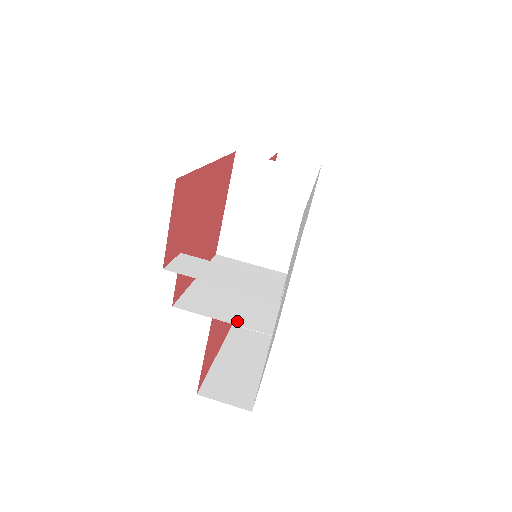
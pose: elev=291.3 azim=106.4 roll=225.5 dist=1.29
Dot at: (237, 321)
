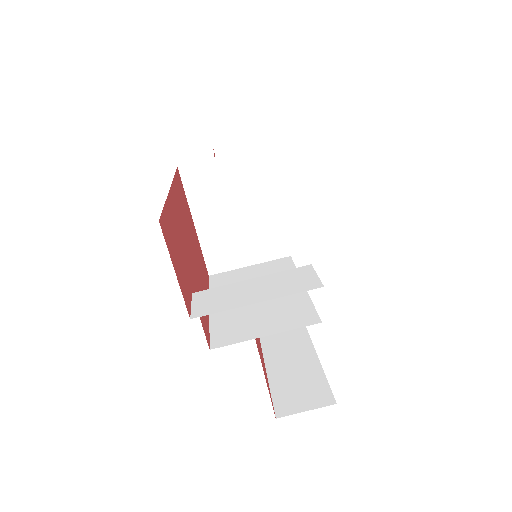
Dot at: (280, 328)
